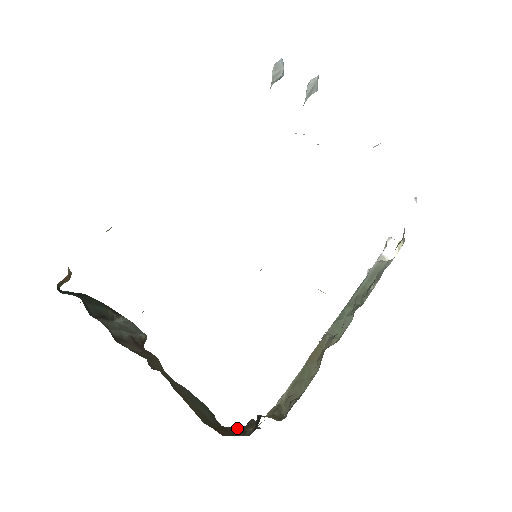
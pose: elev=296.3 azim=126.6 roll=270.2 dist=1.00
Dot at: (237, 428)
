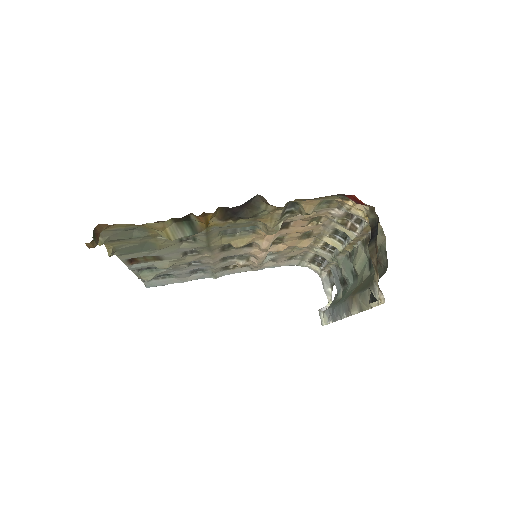
Dot at: occluded
